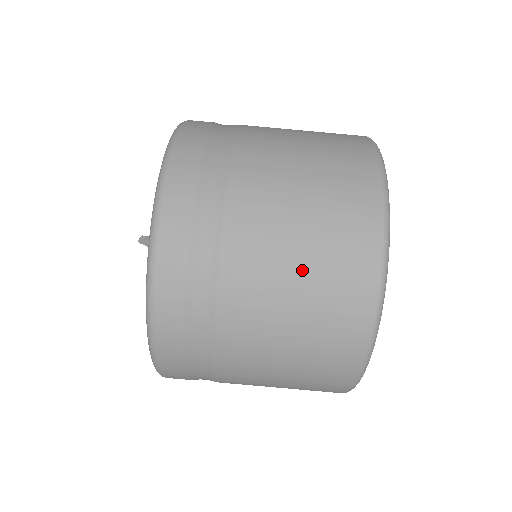
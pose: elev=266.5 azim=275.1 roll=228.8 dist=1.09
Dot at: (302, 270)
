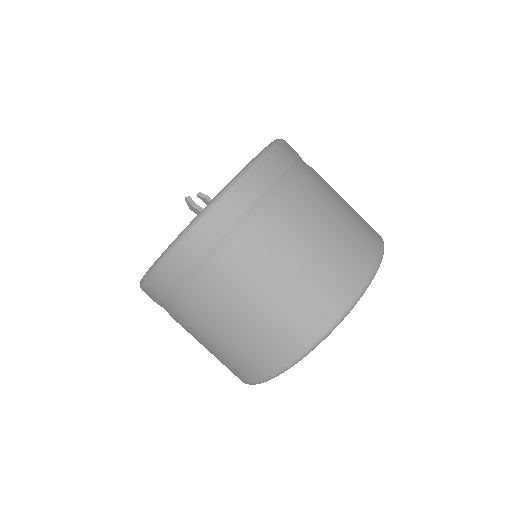
Dot at: (256, 321)
